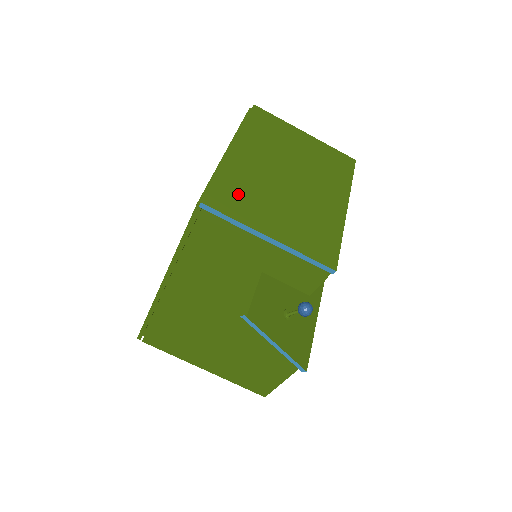
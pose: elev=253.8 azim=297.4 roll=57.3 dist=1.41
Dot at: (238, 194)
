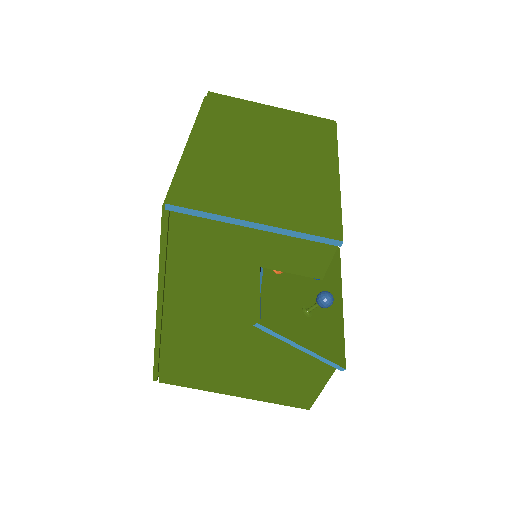
Dot at: (208, 185)
